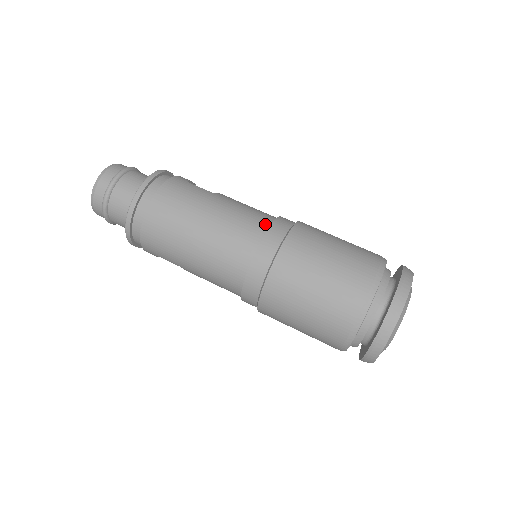
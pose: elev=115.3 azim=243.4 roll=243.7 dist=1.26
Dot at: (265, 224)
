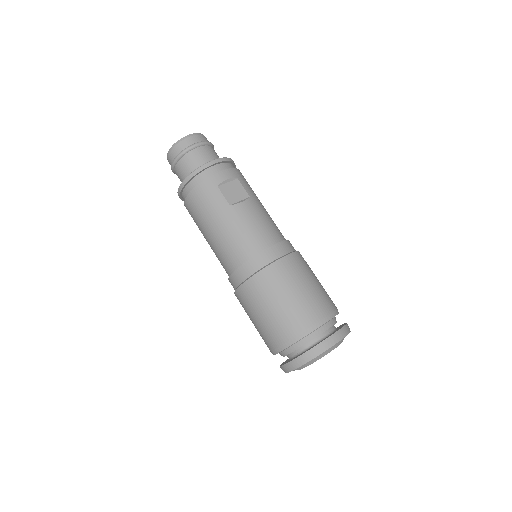
Dot at: (247, 255)
